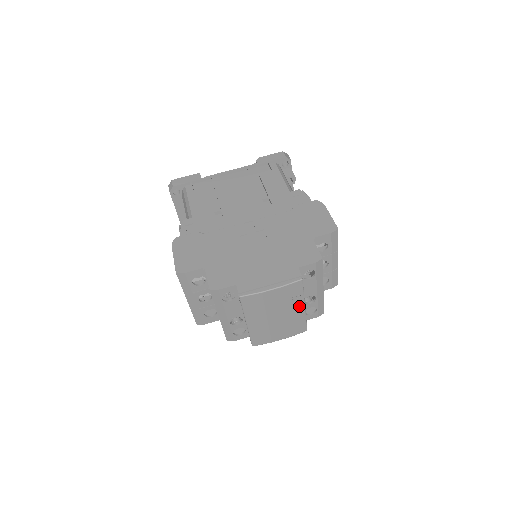
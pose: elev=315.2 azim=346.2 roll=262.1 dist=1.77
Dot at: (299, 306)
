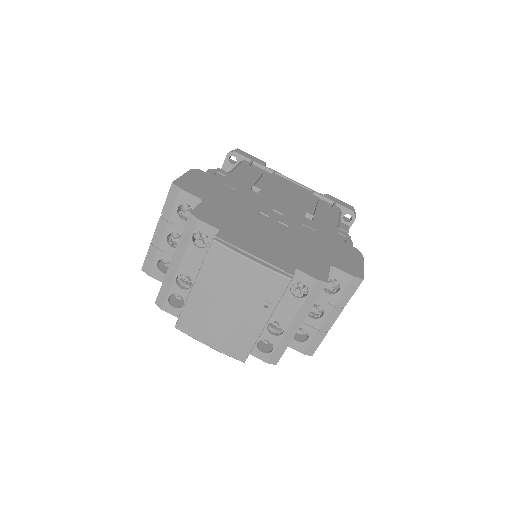
Dot at: (261, 316)
